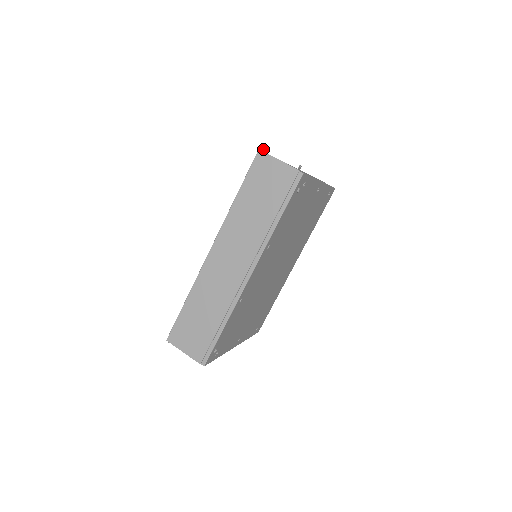
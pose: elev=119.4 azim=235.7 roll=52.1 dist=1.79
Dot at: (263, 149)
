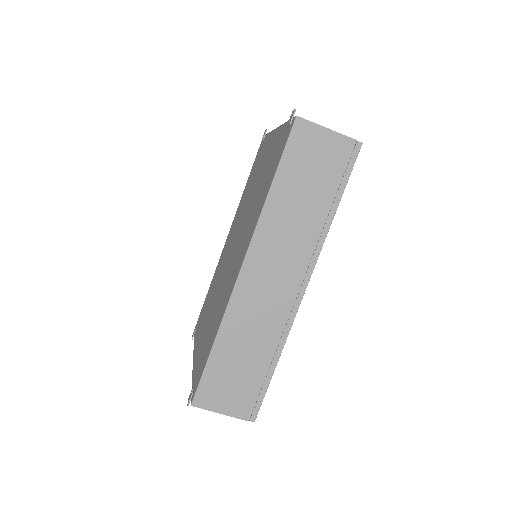
Dot at: (293, 114)
